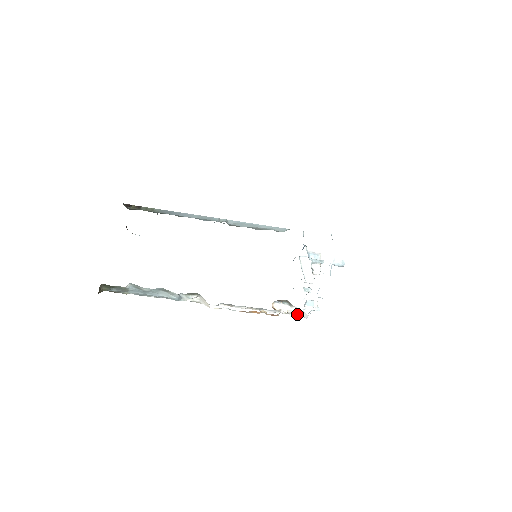
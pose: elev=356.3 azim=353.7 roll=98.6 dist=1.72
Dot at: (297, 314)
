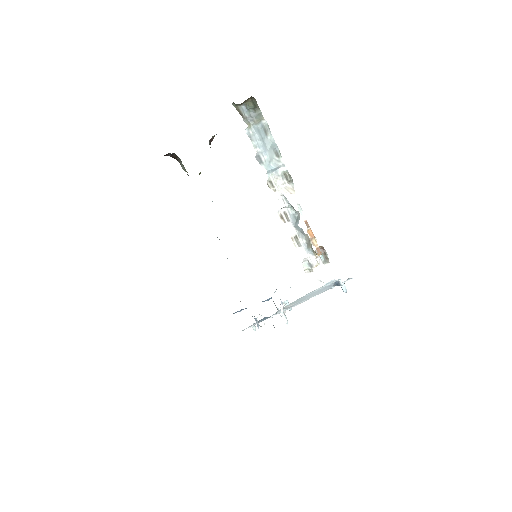
Dot at: (317, 277)
